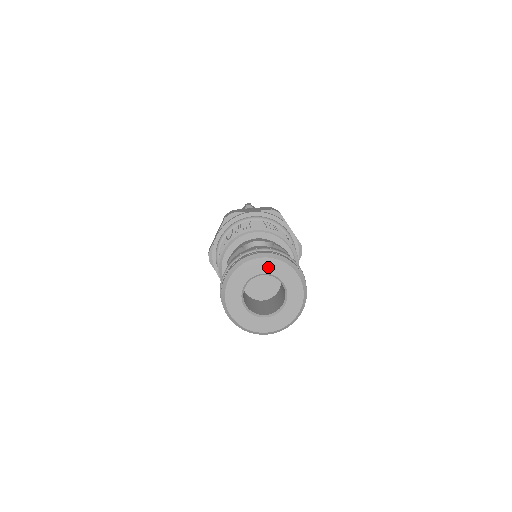
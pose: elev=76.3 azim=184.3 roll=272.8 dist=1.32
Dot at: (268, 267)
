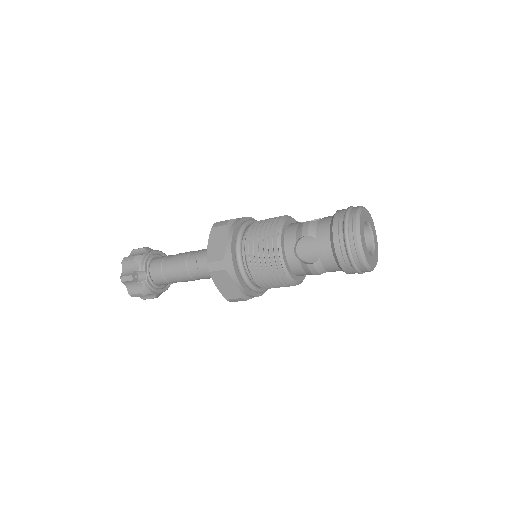
Dot at: (366, 215)
